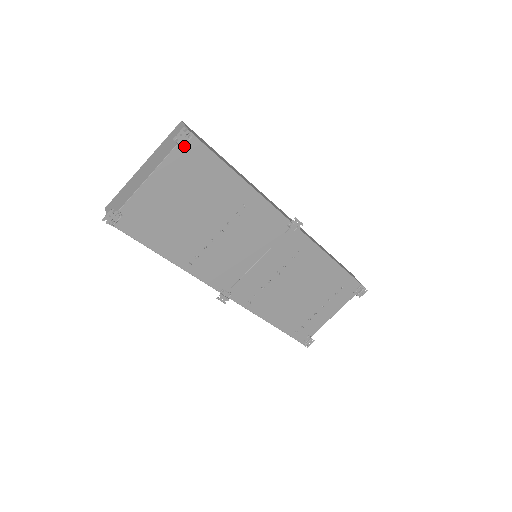
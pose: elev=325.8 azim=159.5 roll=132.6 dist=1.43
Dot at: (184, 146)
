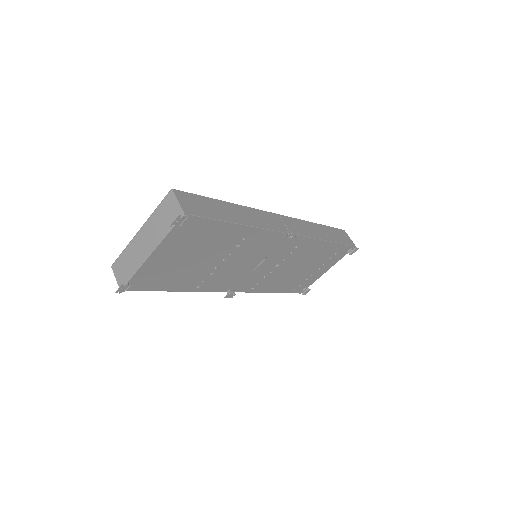
Dot at: (181, 225)
